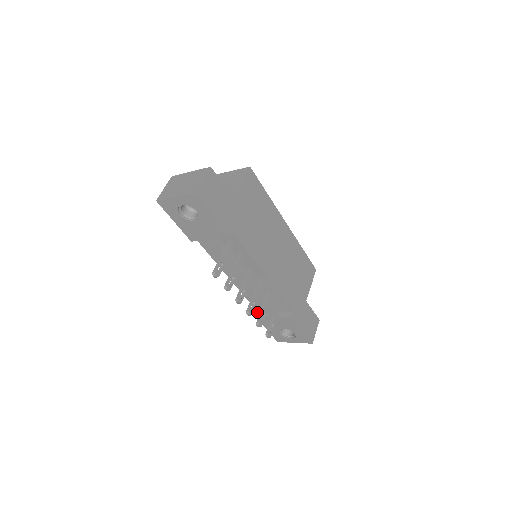
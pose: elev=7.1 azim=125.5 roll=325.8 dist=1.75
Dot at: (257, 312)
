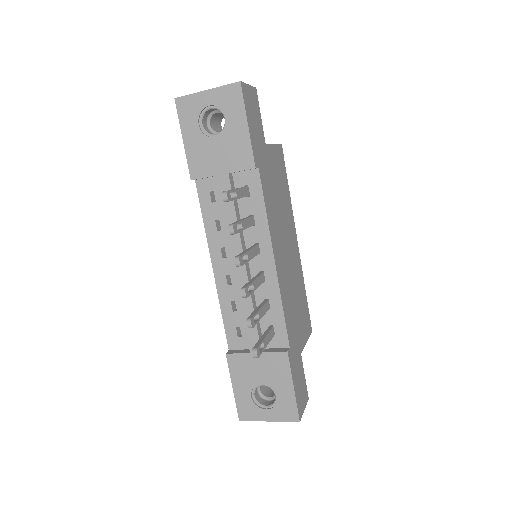
Dot at: (228, 350)
